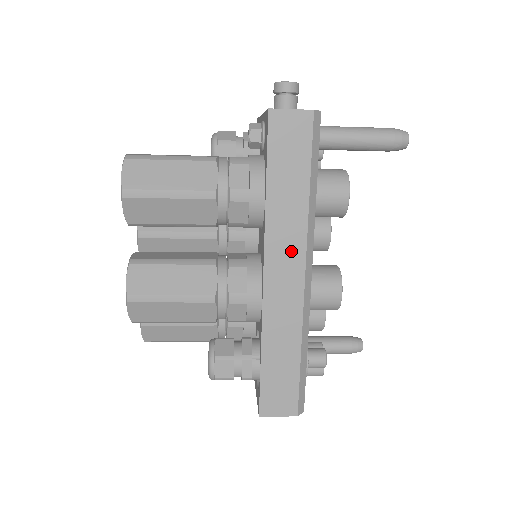
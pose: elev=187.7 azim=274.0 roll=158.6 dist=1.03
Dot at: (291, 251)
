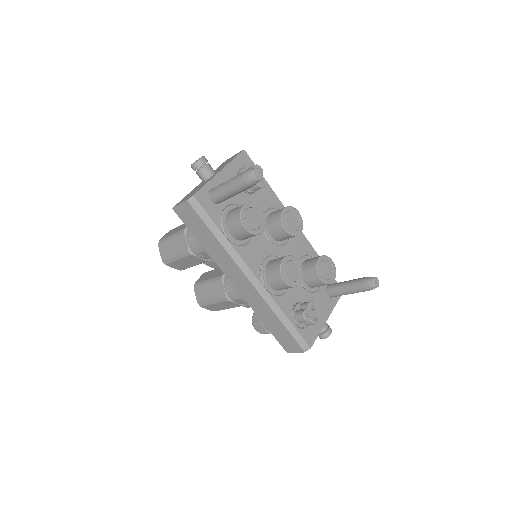
Dot at: (234, 271)
